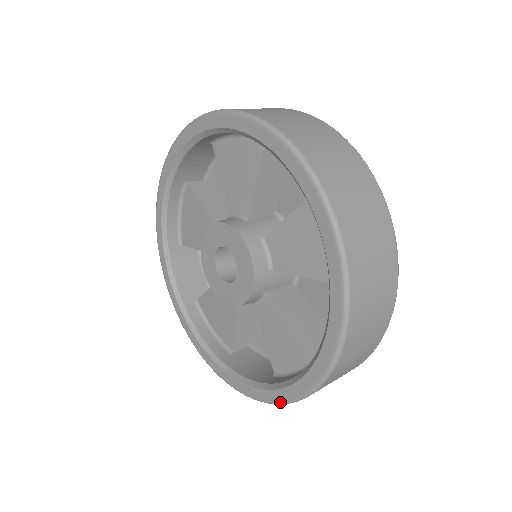
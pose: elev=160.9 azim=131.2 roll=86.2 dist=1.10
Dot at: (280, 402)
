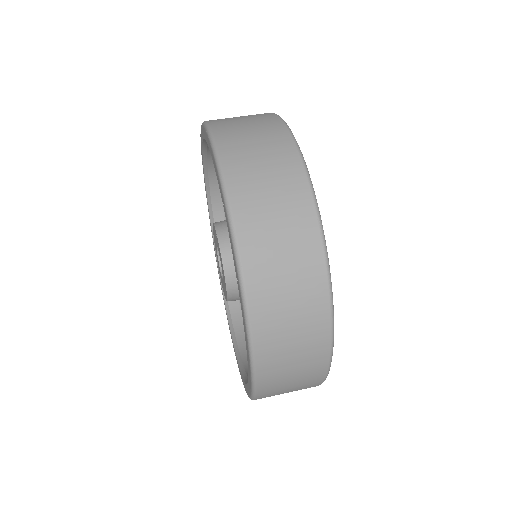
Dot at: (246, 392)
